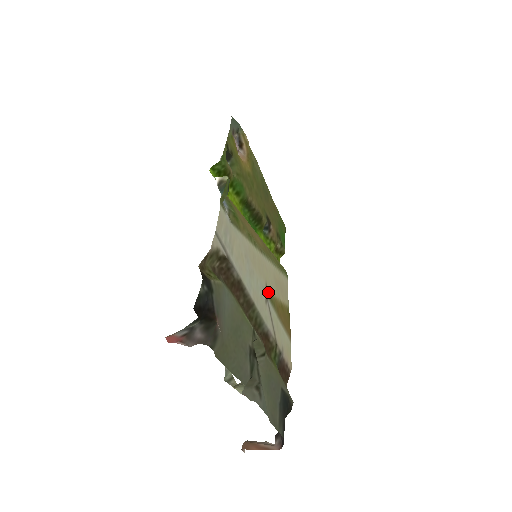
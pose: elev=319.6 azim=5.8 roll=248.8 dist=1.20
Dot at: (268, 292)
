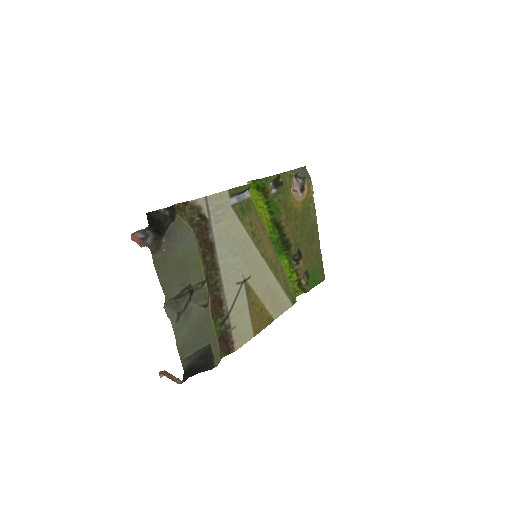
Dot at: (248, 282)
